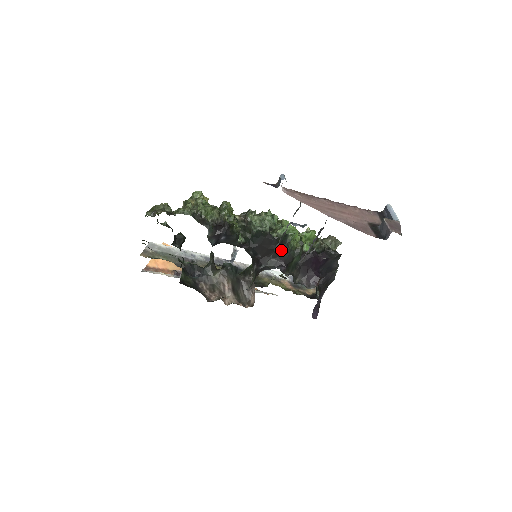
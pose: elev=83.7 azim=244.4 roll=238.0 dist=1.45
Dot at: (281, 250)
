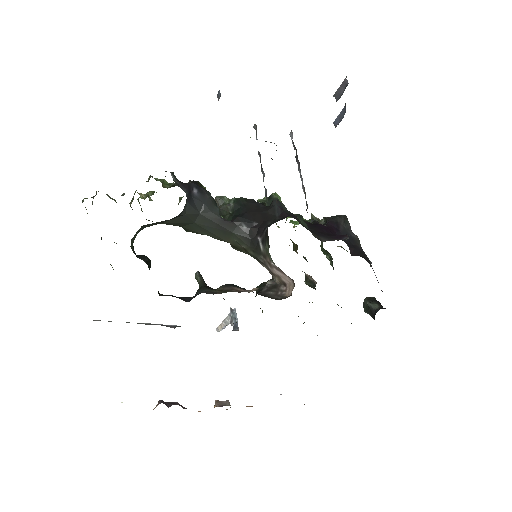
Dot at: (275, 206)
